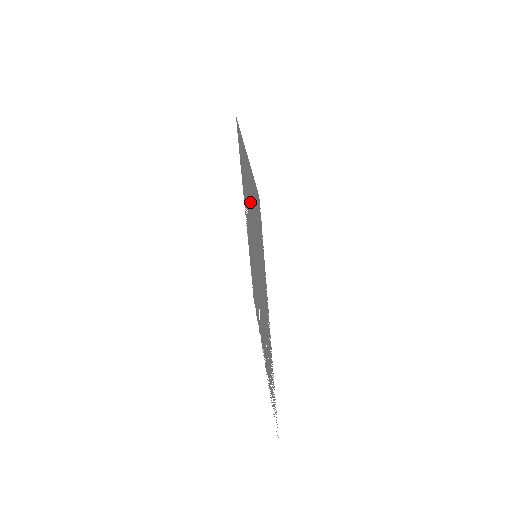
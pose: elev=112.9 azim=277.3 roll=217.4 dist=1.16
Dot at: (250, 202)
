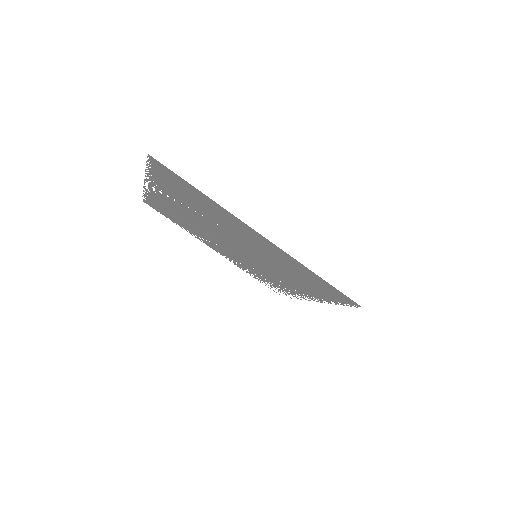
Dot at: (262, 249)
